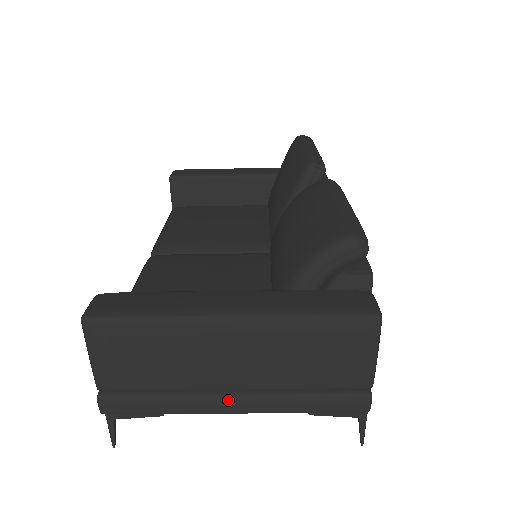
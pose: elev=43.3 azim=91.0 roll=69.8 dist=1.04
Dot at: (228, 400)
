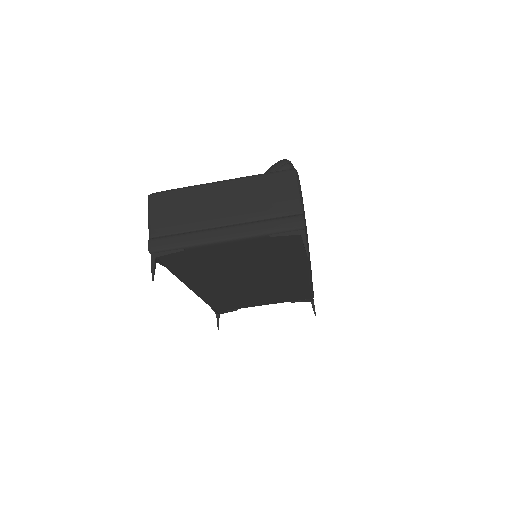
Dot at: (221, 230)
